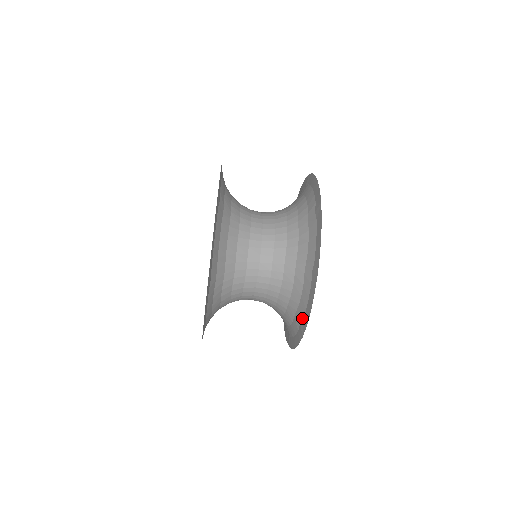
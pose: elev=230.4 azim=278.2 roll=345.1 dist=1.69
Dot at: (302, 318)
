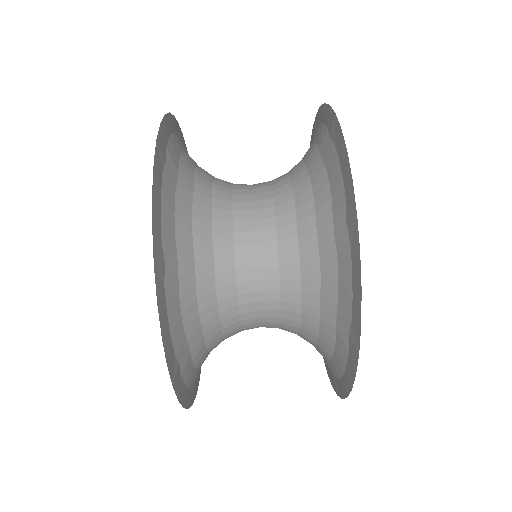
Dot at: (344, 202)
